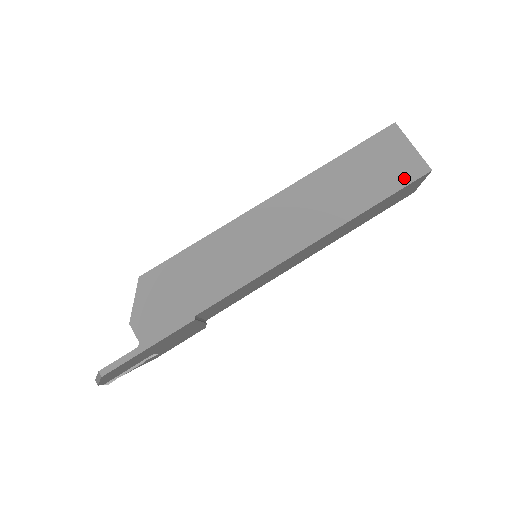
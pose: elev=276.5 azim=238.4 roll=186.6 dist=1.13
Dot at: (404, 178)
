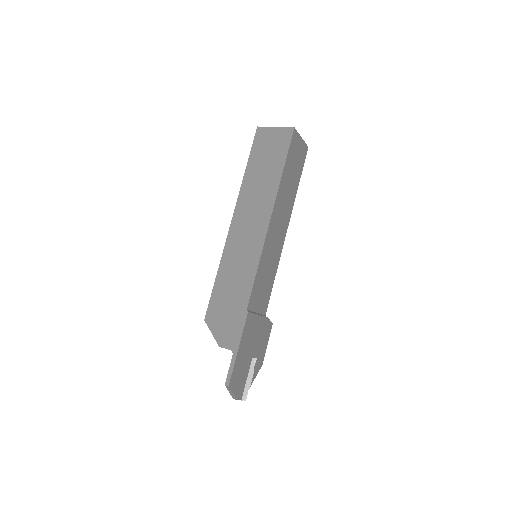
Dot at: (285, 145)
